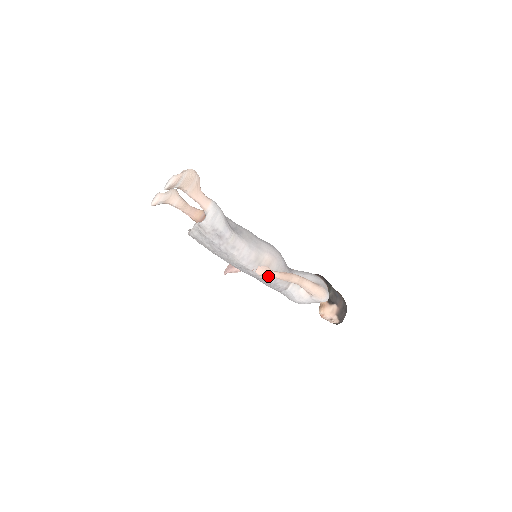
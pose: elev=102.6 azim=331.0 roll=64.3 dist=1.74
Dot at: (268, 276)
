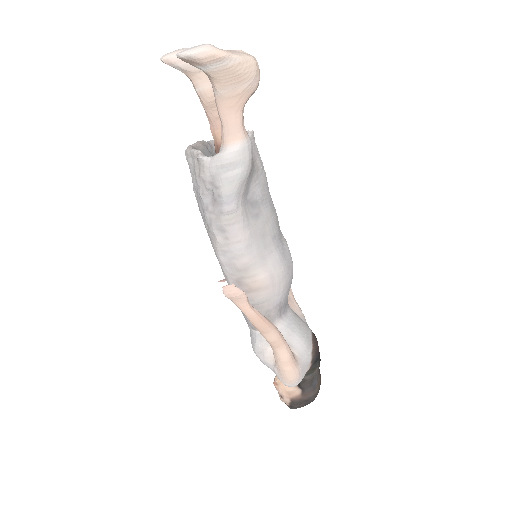
Dot at: (236, 304)
